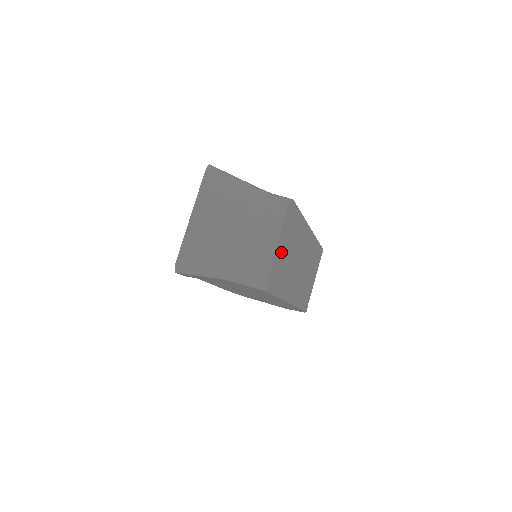
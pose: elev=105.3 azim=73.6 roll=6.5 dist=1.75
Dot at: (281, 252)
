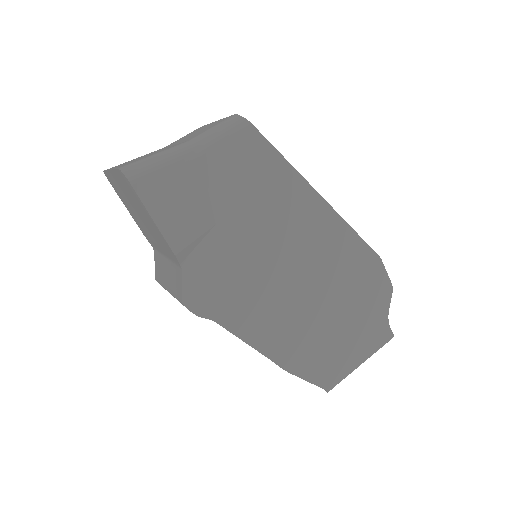
Dot at: occluded
